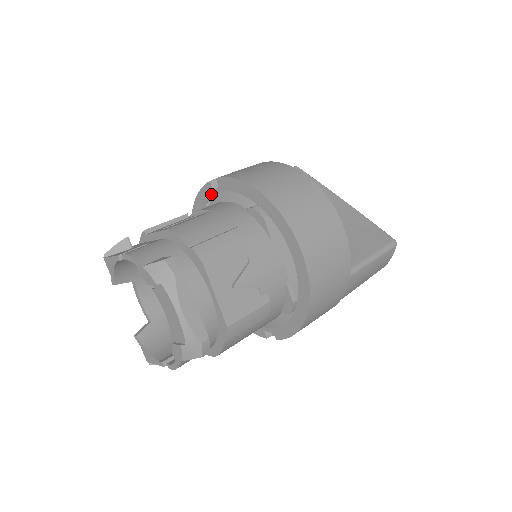
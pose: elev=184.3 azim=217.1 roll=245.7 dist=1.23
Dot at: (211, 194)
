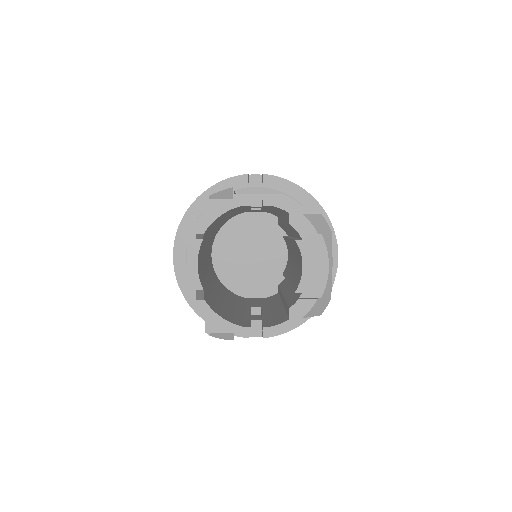
Dot at: (243, 186)
